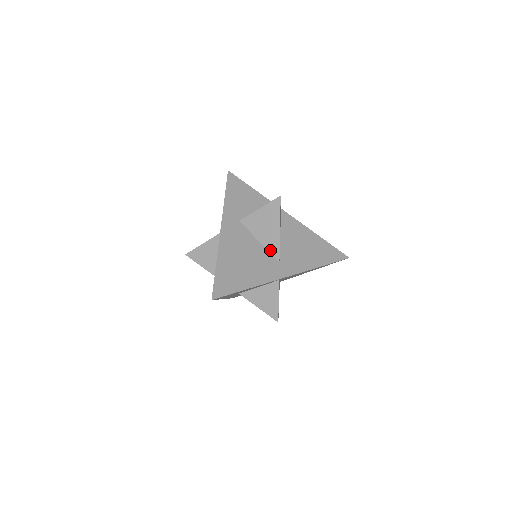
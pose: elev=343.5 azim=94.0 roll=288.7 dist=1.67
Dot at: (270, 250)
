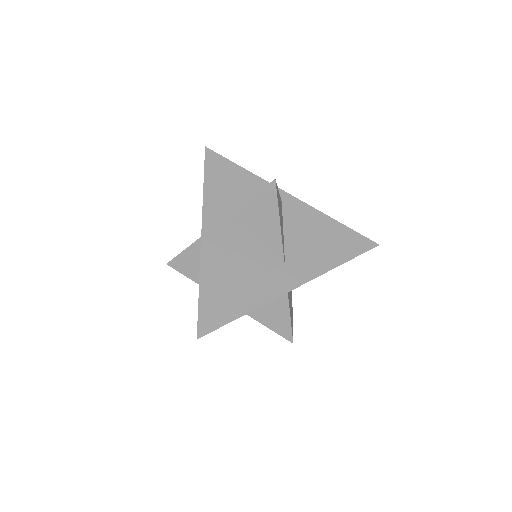
Dot at: (271, 253)
